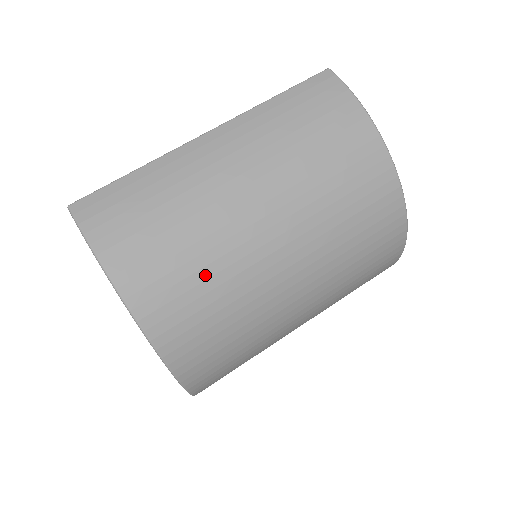
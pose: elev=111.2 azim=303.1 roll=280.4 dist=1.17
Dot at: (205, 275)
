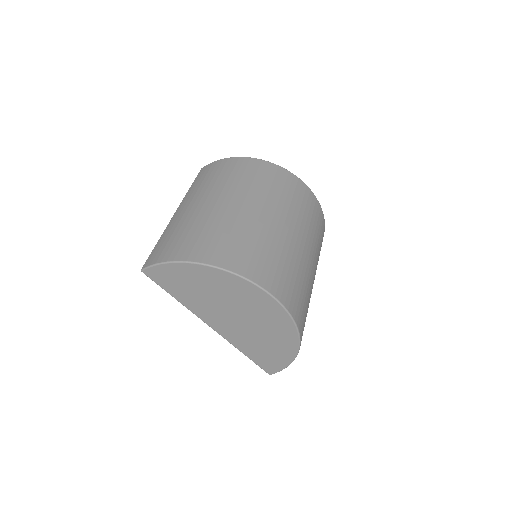
Dot at: (220, 232)
